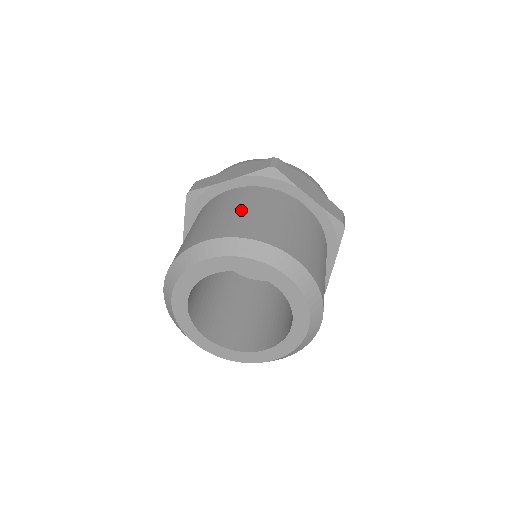
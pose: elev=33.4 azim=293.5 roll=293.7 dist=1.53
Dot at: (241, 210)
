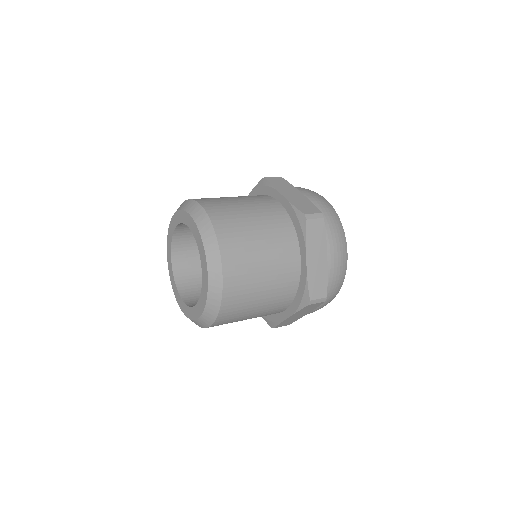
Dot at: occluded
